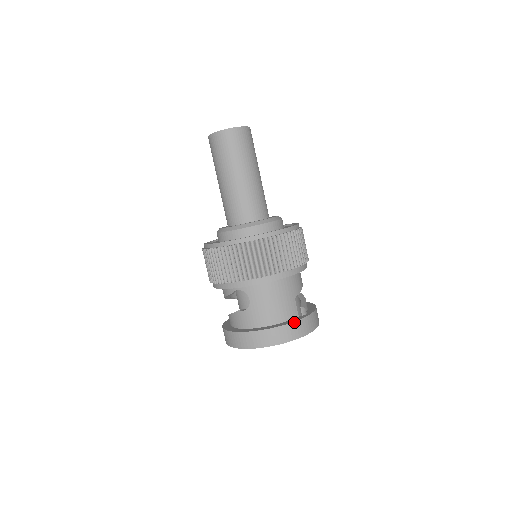
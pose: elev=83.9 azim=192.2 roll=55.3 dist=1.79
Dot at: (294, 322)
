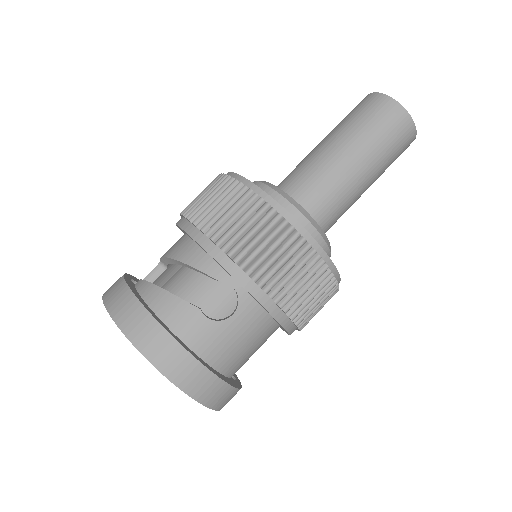
Dot at: (237, 389)
